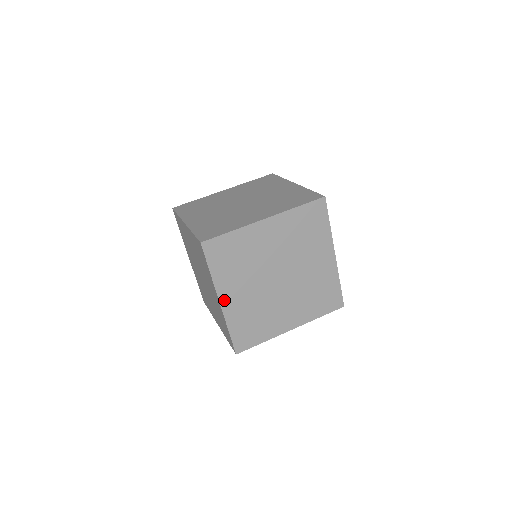
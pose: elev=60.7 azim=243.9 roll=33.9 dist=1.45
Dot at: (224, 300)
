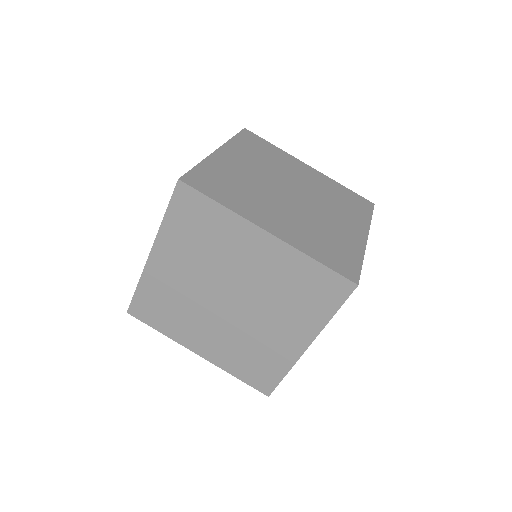
Dot at: (156, 257)
